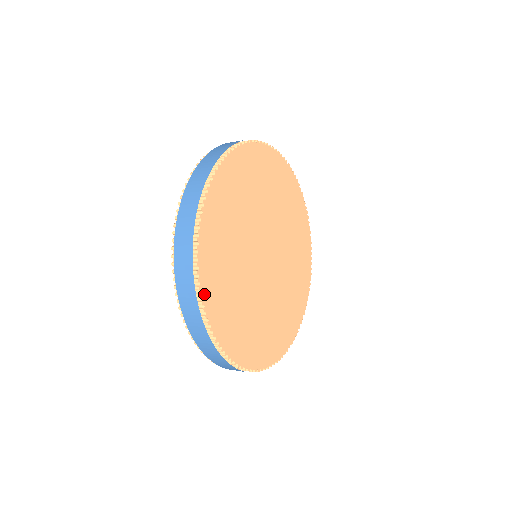
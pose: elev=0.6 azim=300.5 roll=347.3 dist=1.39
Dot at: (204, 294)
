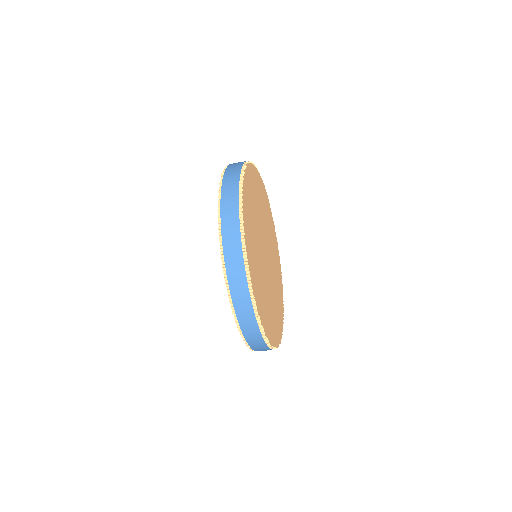
Dot at: (246, 244)
